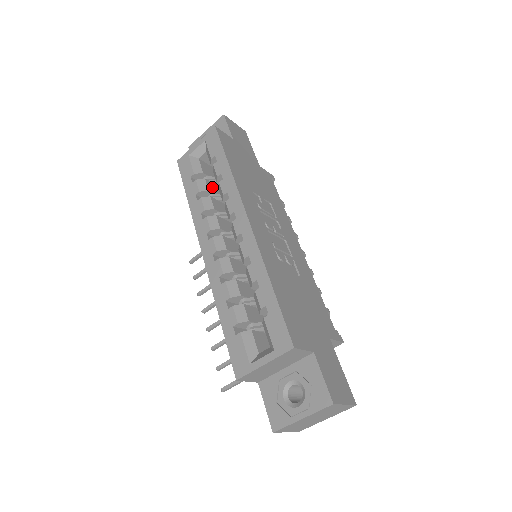
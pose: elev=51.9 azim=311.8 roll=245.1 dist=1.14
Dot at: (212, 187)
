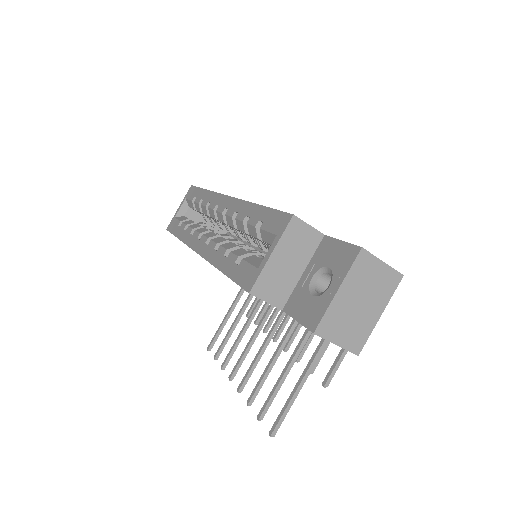
Dot at: occluded
